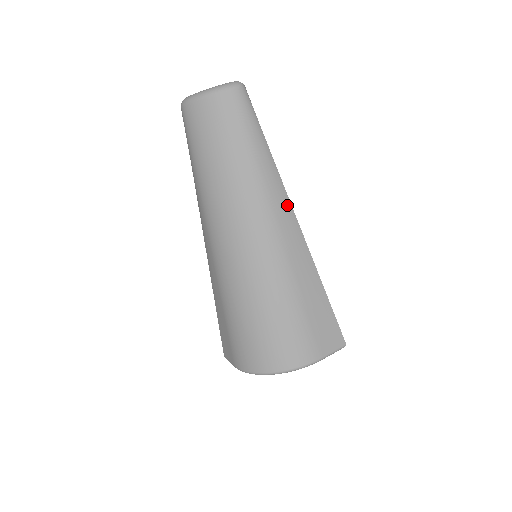
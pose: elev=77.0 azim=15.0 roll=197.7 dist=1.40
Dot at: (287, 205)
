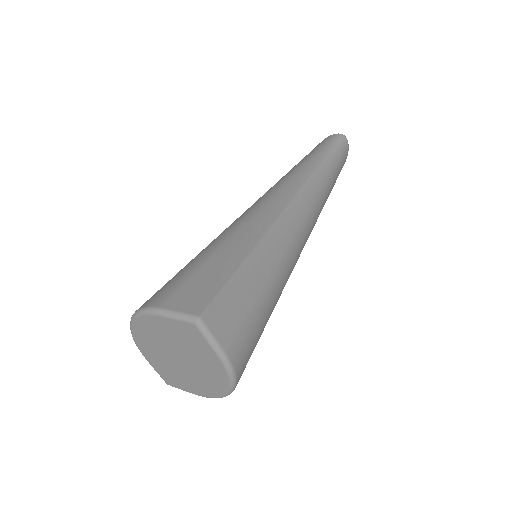
Dot at: (294, 190)
